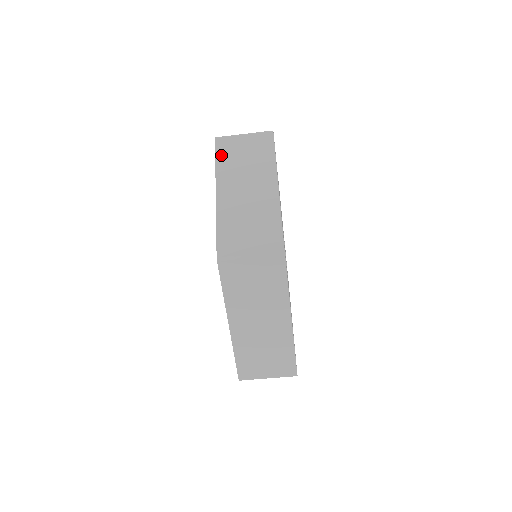
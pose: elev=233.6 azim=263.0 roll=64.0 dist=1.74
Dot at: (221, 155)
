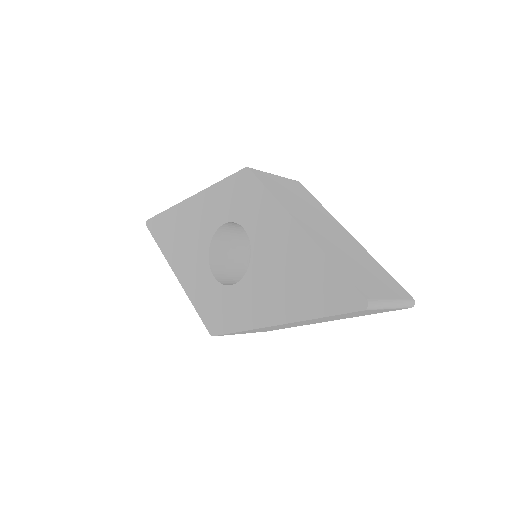
Dot at: occluded
